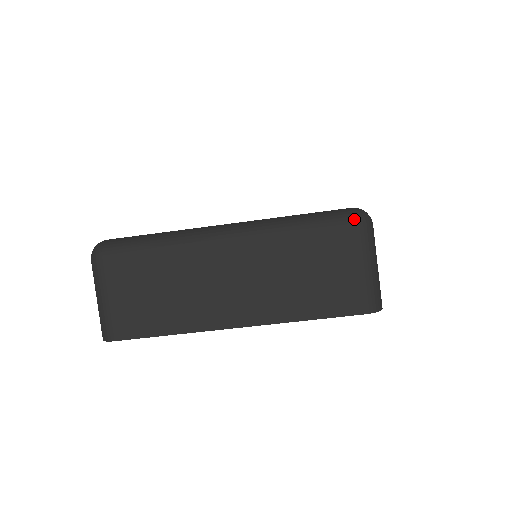
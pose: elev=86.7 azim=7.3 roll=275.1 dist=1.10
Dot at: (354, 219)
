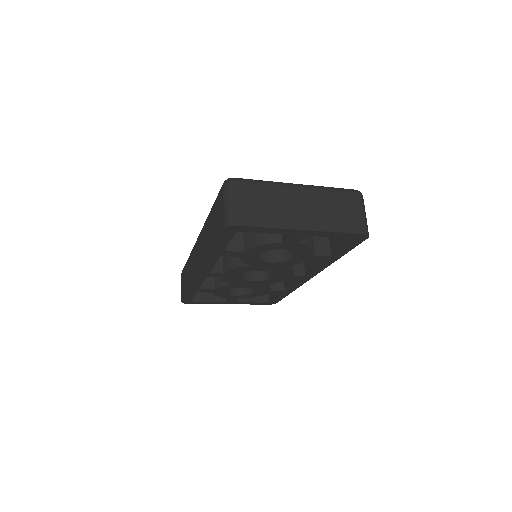
Dot at: (357, 192)
